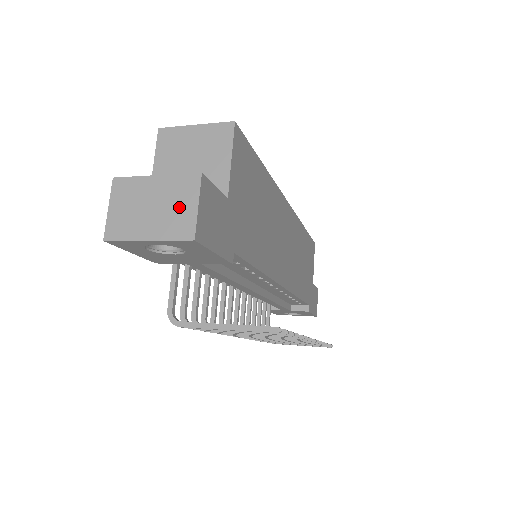
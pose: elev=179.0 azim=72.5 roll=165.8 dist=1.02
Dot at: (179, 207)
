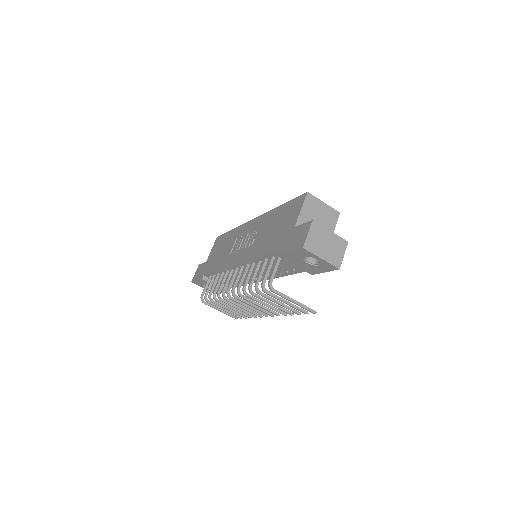
Dot at: (337, 251)
